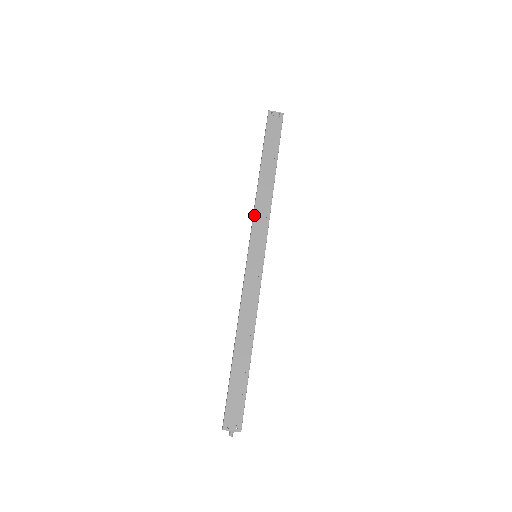
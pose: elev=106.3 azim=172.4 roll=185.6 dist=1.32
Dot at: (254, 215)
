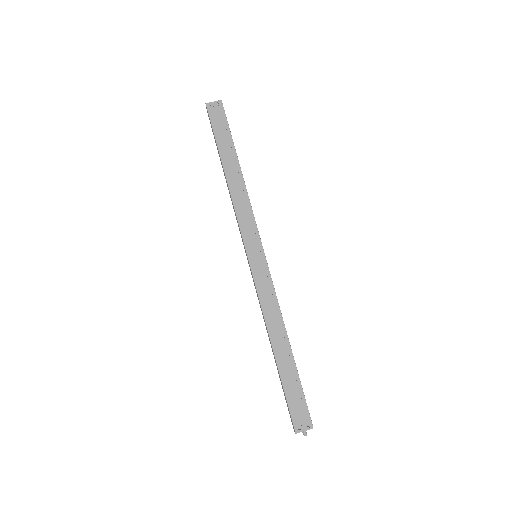
Dot at: (237, 217)
